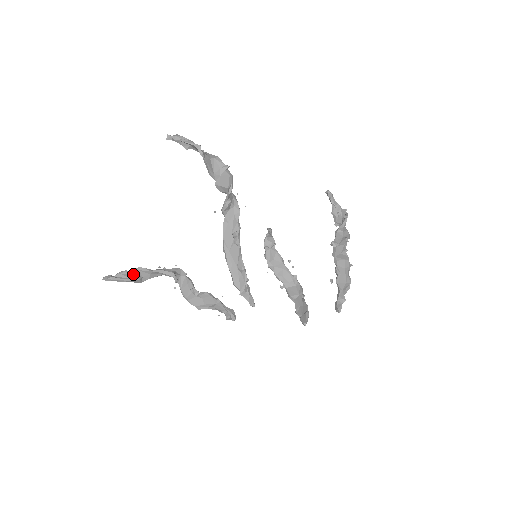
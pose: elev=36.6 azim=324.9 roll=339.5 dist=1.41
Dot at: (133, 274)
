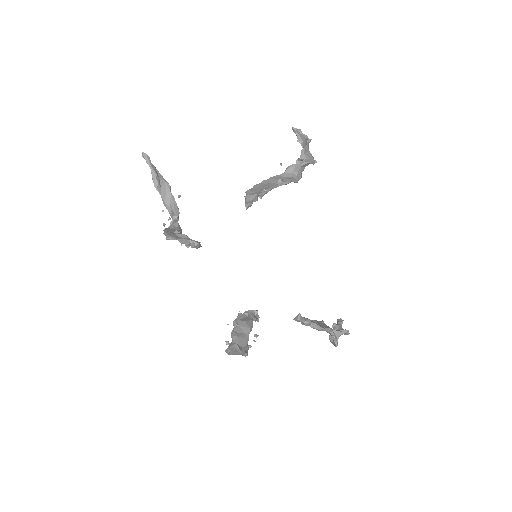
Dot at: (160, 177)
